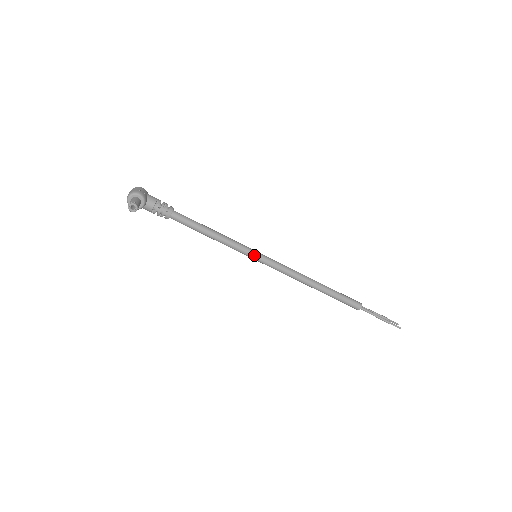
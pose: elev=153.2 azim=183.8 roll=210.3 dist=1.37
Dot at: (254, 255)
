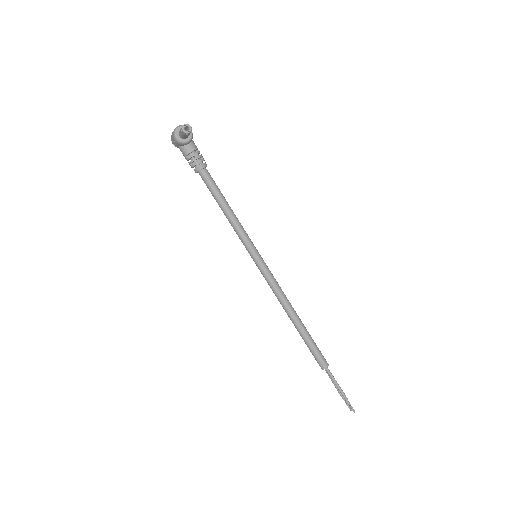
Dot at: (256, 252)
